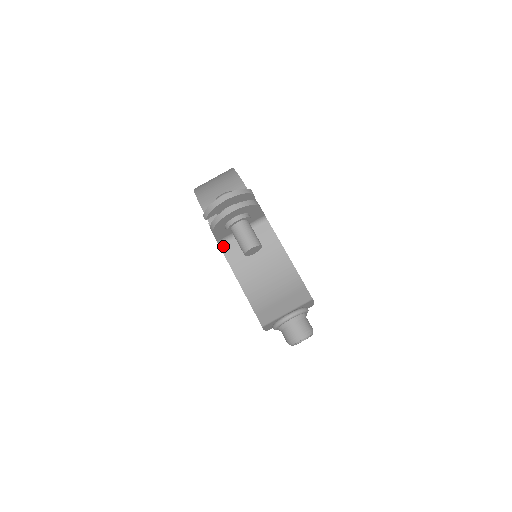
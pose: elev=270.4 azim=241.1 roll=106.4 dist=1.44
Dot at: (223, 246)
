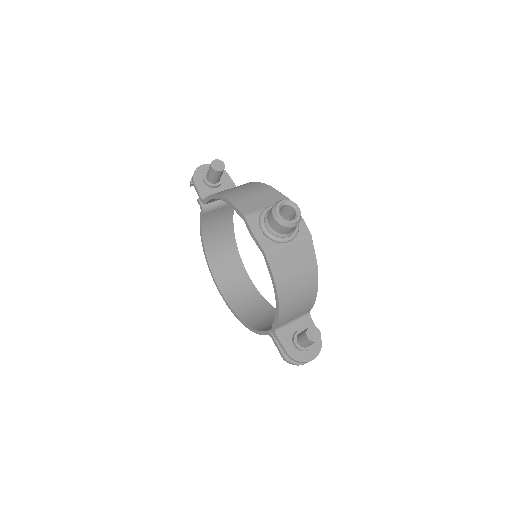
Dot at: occluded
